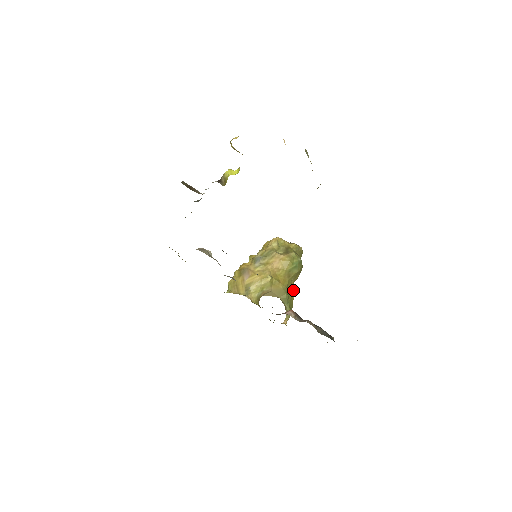
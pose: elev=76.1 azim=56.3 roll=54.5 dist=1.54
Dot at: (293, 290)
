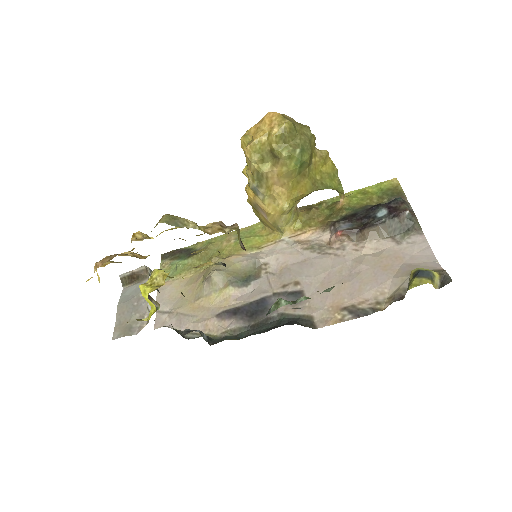
Dot at: (322, 162)
